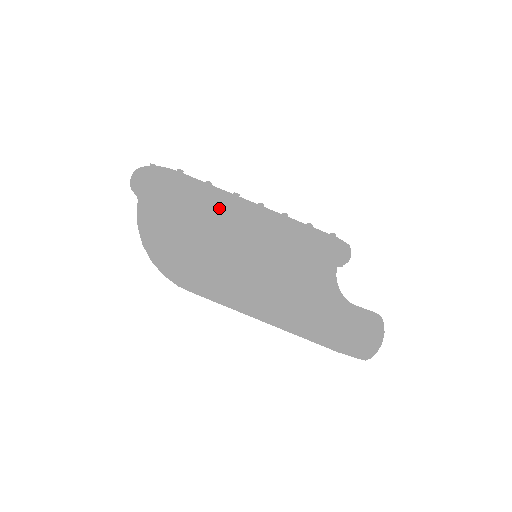
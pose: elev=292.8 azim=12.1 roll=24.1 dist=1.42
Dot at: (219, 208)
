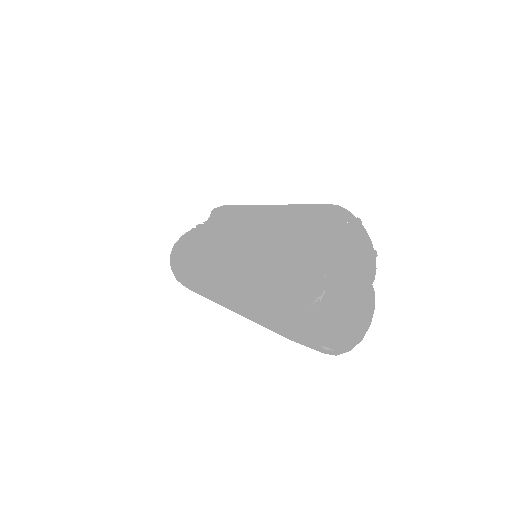
Dot at: (236, 218)
